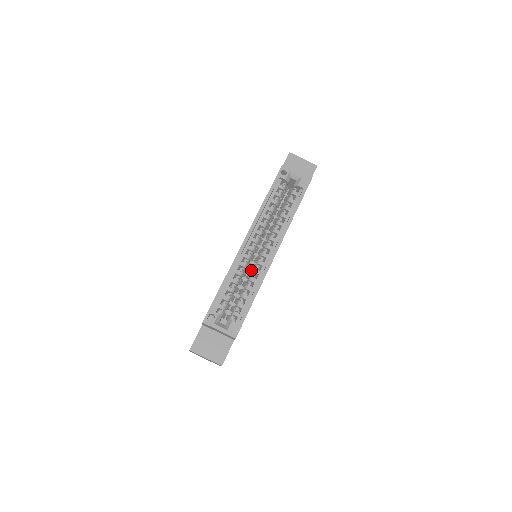
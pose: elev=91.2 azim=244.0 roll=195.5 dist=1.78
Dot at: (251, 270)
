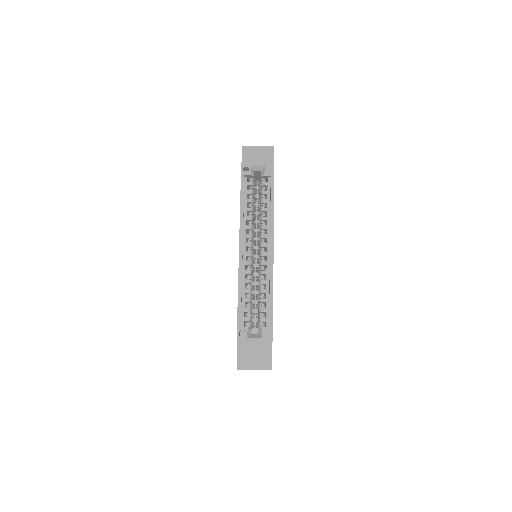
Dot at: (258, 272)
